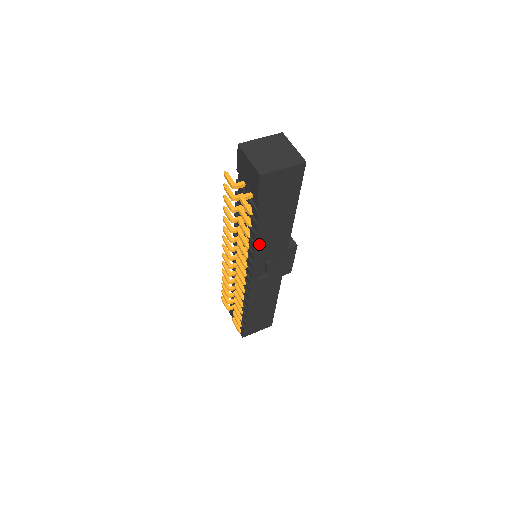
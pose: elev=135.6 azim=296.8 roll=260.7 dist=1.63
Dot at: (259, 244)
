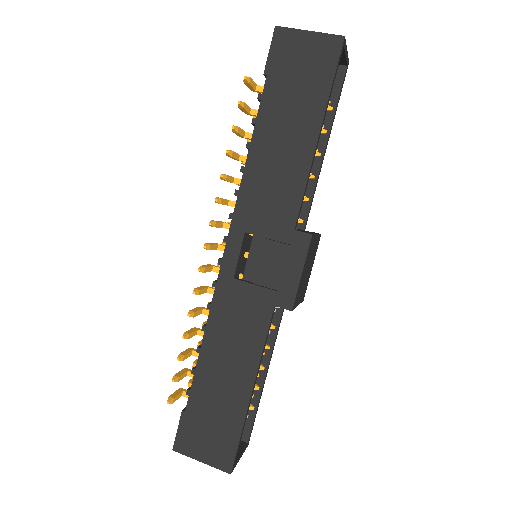
Dot at: (250, 177)
